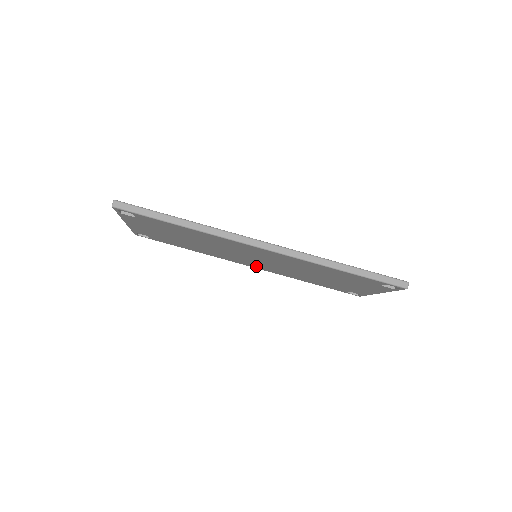
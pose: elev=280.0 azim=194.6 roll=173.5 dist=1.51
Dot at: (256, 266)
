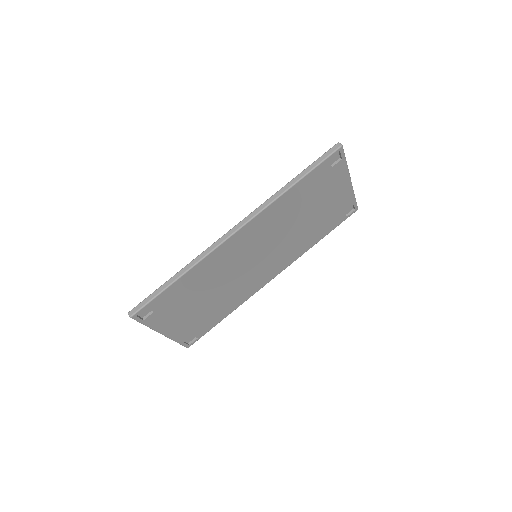
Dot at: (274, 271)
